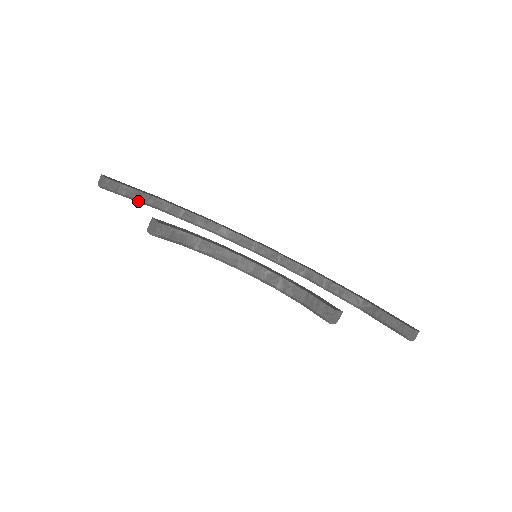
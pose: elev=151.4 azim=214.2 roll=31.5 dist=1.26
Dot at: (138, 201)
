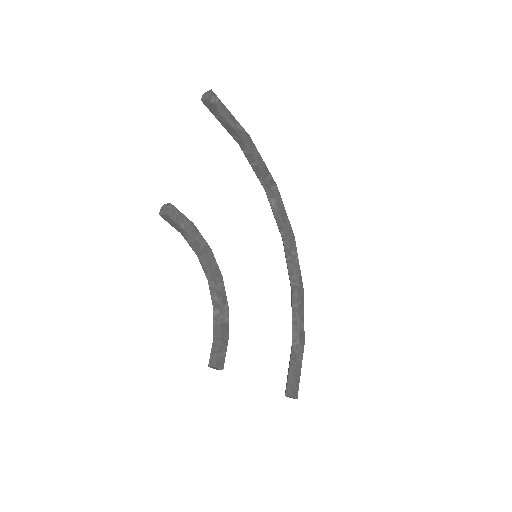
Dot at: (226, 129)
